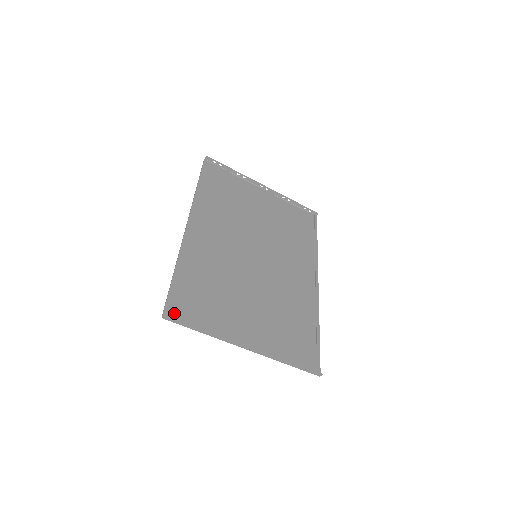
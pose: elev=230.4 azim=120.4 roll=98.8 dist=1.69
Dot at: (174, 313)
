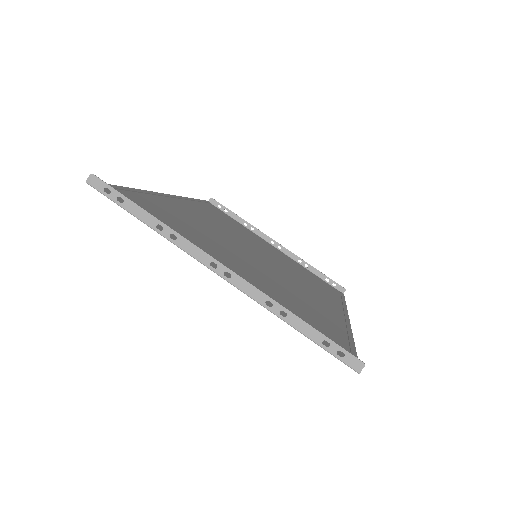
Dot at: (109, 193)
